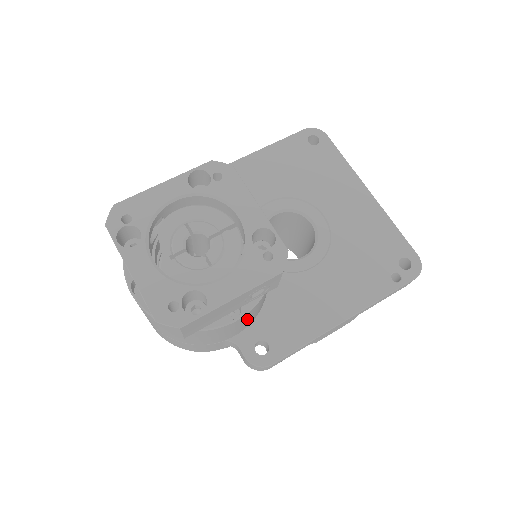
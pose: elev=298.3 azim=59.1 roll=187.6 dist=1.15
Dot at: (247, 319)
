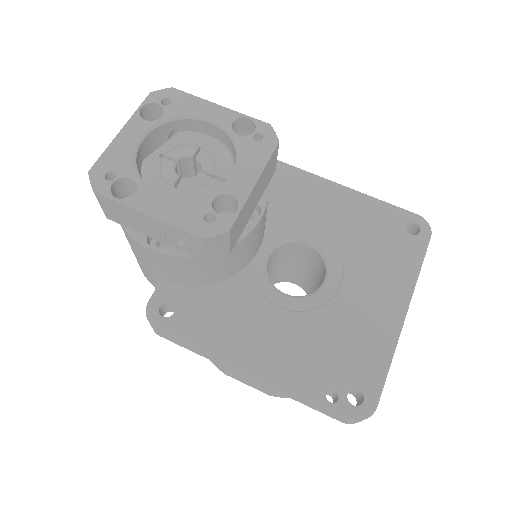
Dot at: (171, 268)
